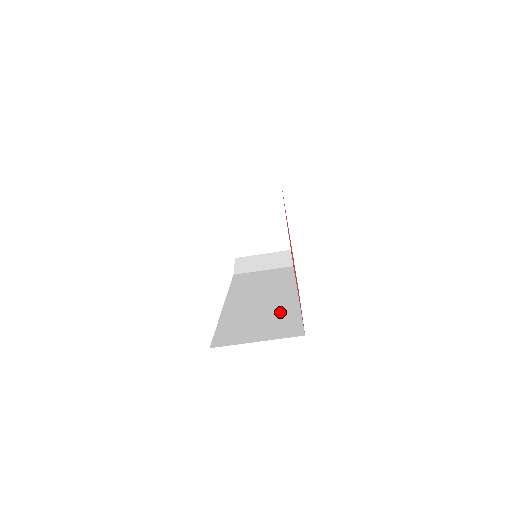
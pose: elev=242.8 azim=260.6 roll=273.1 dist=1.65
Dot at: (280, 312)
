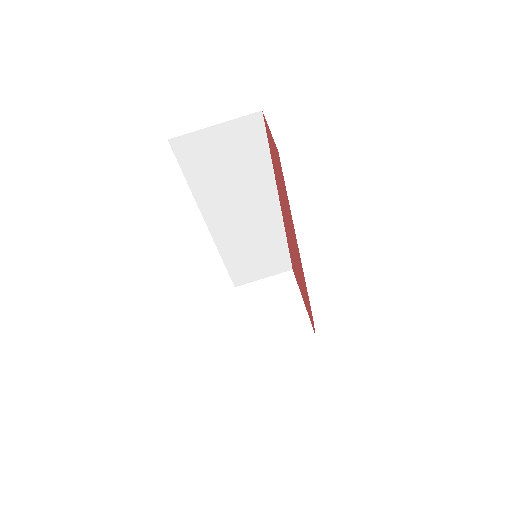
Dot at: occluded
